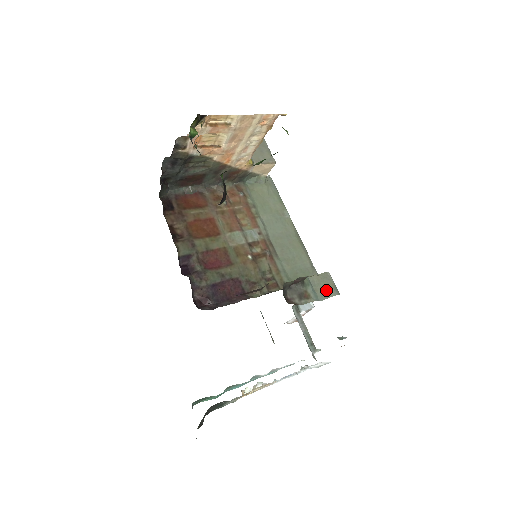
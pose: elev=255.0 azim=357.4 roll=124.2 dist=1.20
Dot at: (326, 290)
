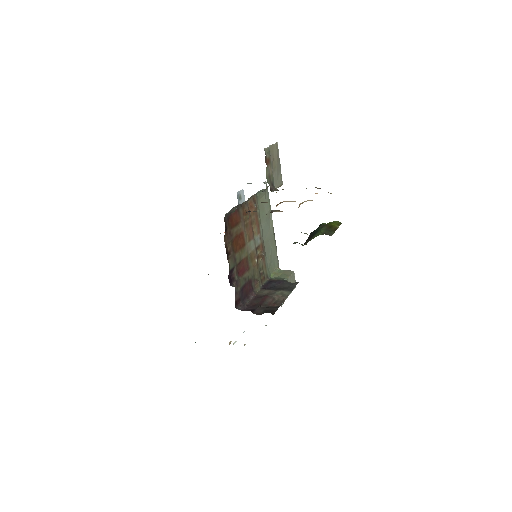
Dot at: occluded
